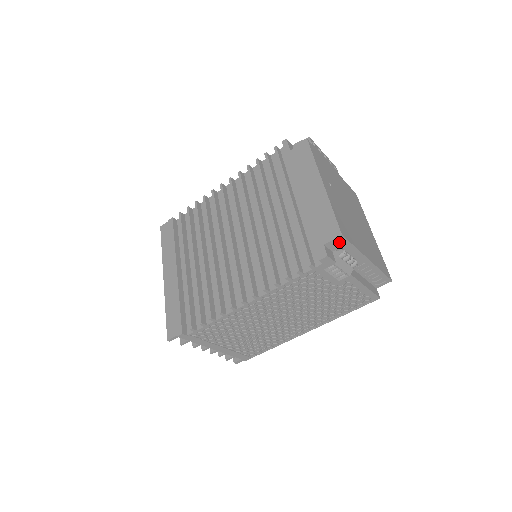
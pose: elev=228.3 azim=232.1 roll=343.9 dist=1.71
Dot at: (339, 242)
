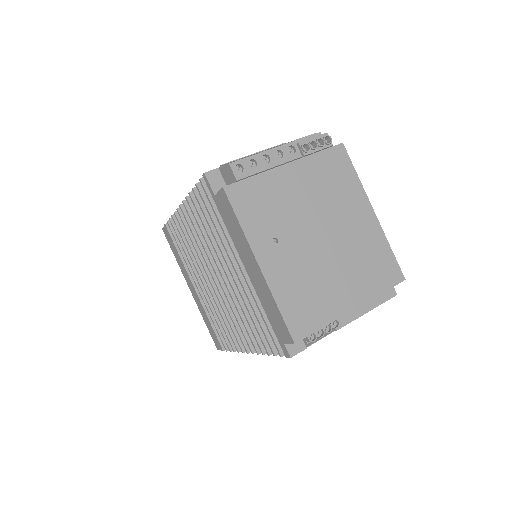
Dot at: occluded
